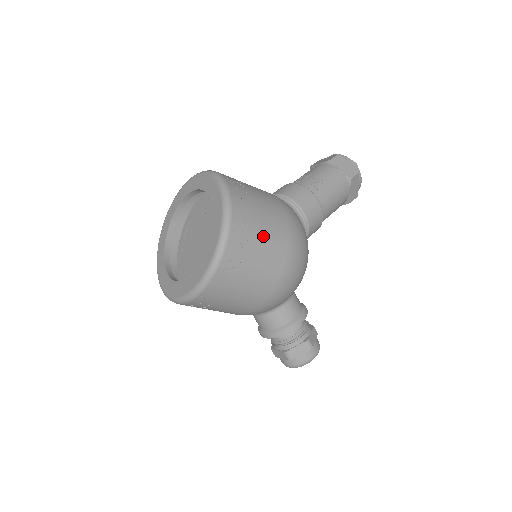
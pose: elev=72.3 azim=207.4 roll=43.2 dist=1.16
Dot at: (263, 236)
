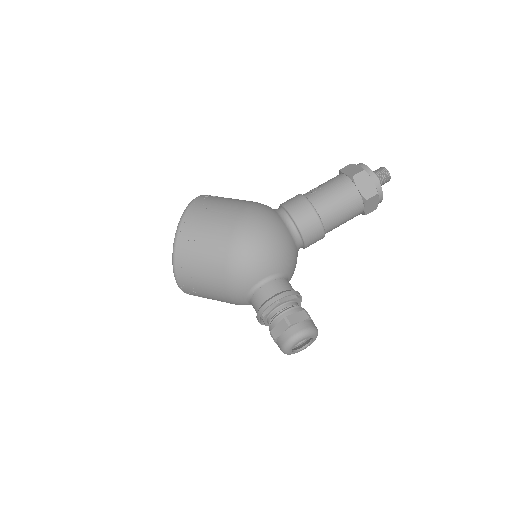
Dot at: (211, 221)
